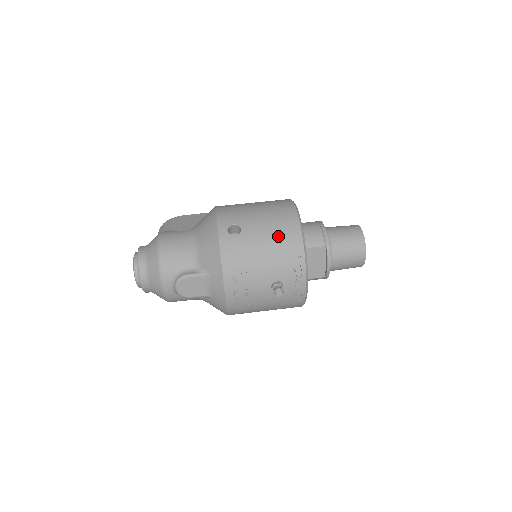
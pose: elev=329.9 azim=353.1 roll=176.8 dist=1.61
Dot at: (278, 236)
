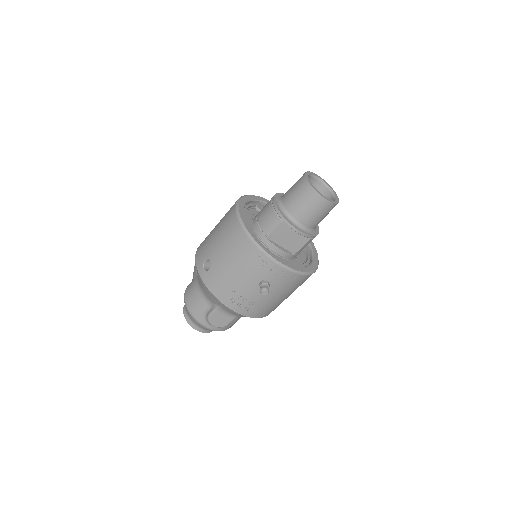
Dot at: (233, 249)
